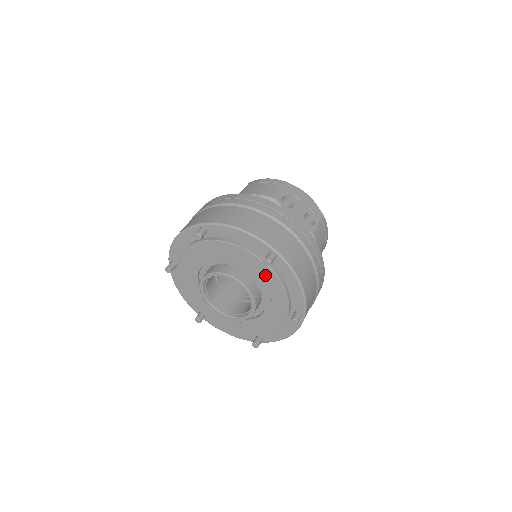
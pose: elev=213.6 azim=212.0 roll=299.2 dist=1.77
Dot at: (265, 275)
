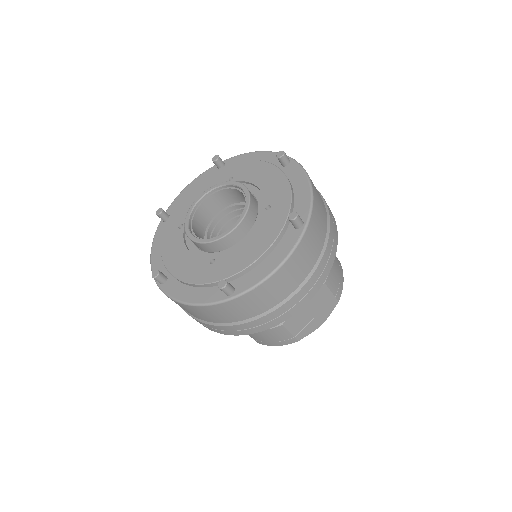
Dot at: (272, 180)
